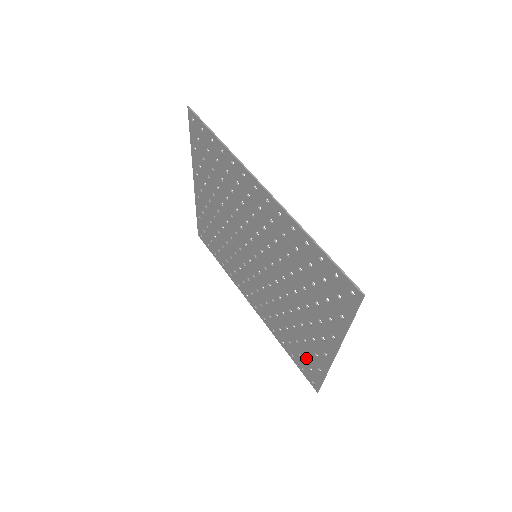
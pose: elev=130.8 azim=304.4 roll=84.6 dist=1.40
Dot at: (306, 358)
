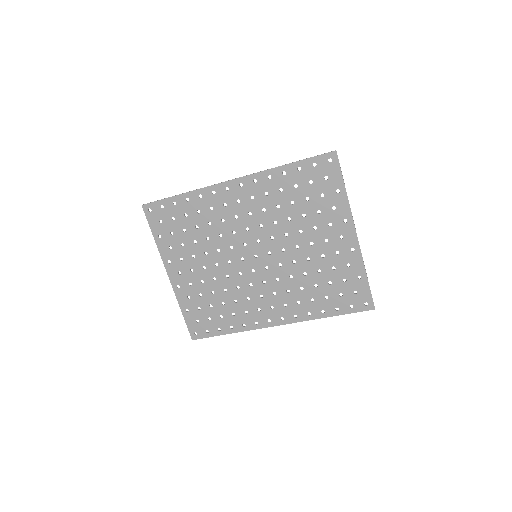
Dot at: (345, 287)
